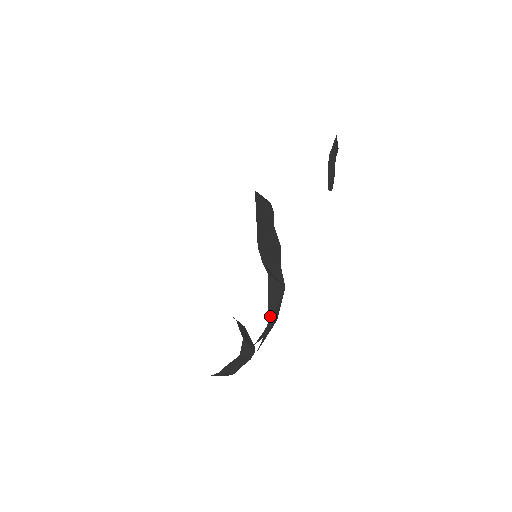
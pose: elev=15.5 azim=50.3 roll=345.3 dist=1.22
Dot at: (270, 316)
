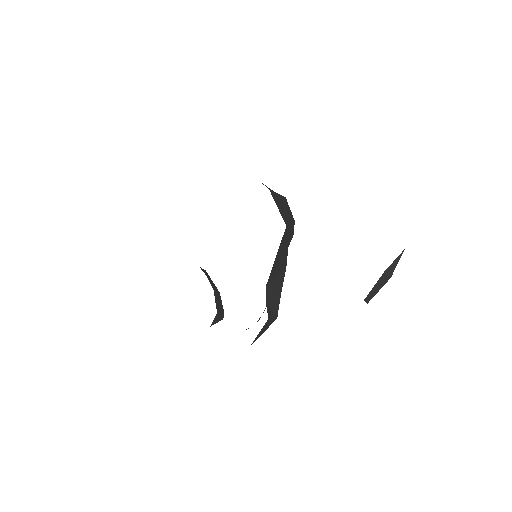
Dot at: occluded
